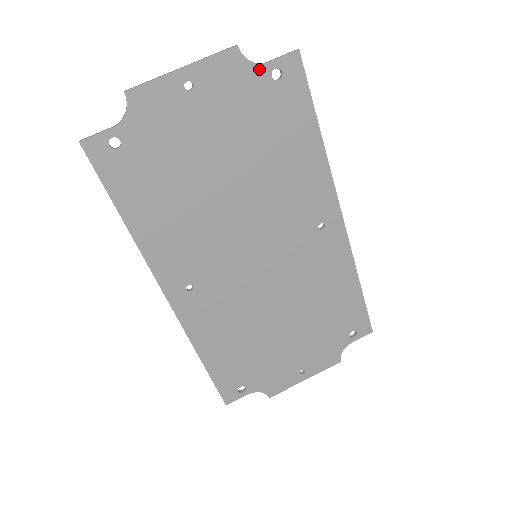
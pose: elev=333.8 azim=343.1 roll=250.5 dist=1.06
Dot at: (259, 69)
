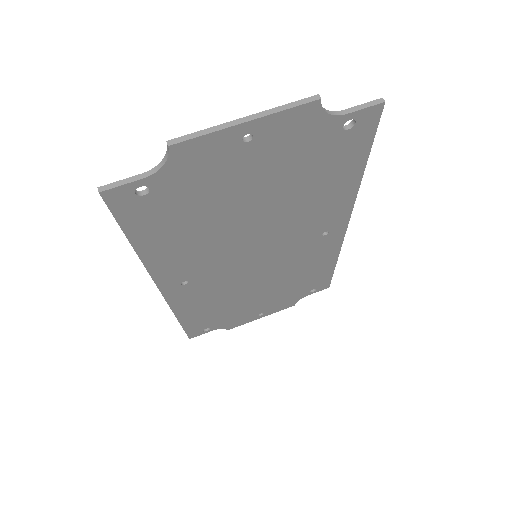
Dot at: (333, 120)
